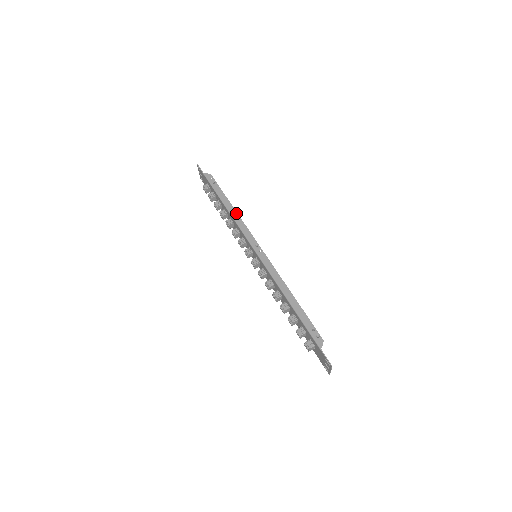
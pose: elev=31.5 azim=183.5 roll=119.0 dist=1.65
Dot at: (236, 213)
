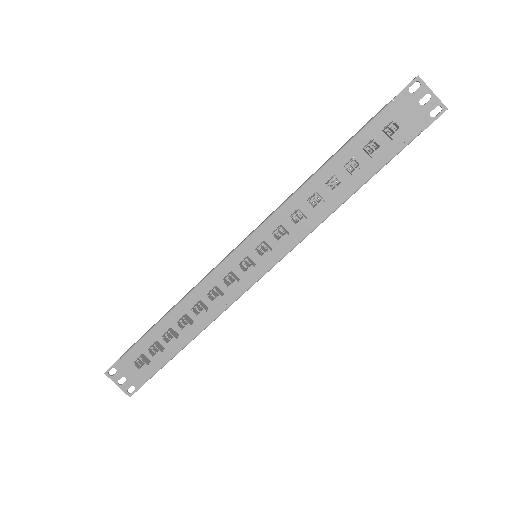
Dot at: (189, 291)
